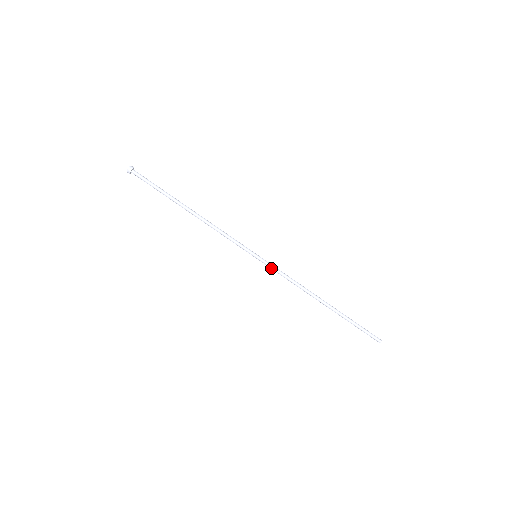
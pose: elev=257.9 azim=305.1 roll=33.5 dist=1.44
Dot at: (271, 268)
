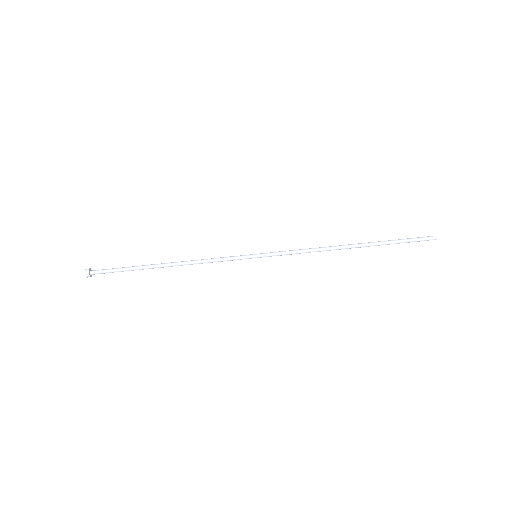
Dot at: (278, 255)
